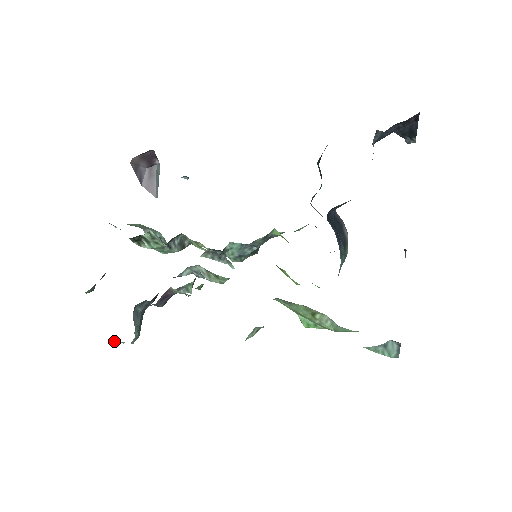
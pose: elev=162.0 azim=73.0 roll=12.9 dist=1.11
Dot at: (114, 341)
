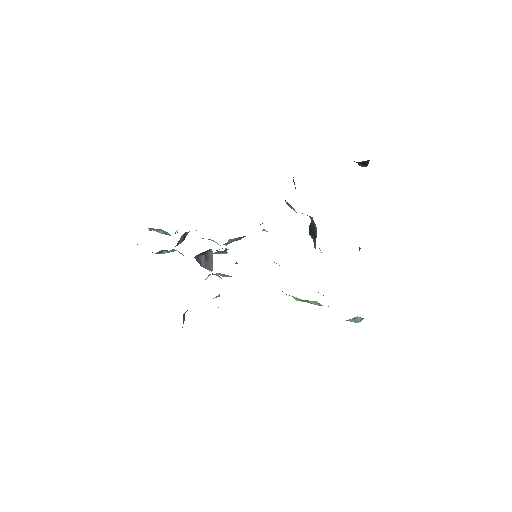
Dot at: occluded
